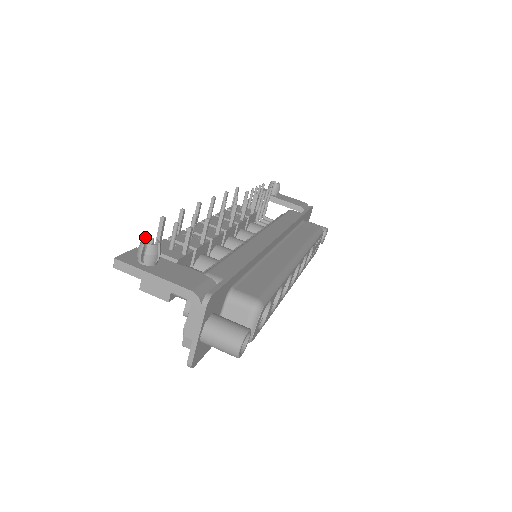
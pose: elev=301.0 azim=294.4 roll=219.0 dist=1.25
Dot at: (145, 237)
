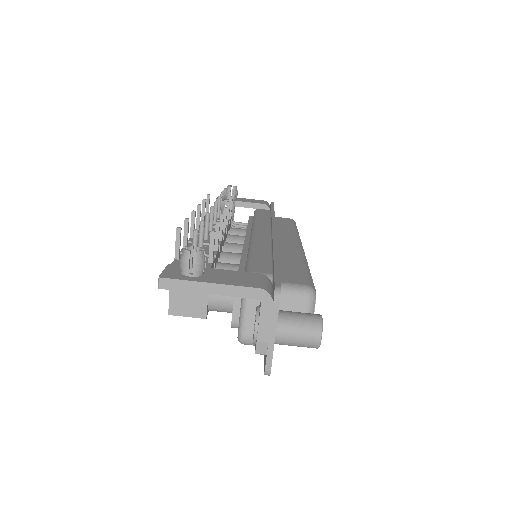
Dot at: (185, 246)
